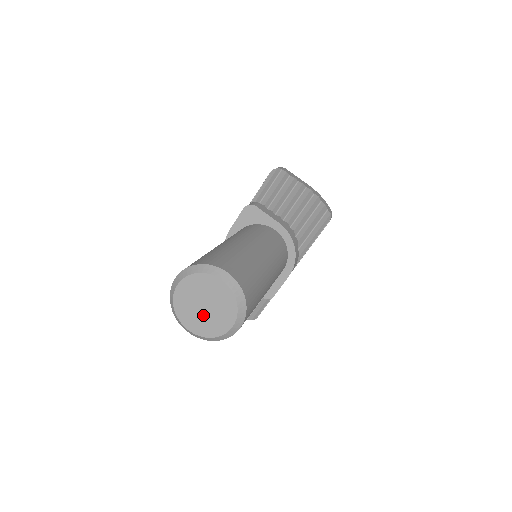
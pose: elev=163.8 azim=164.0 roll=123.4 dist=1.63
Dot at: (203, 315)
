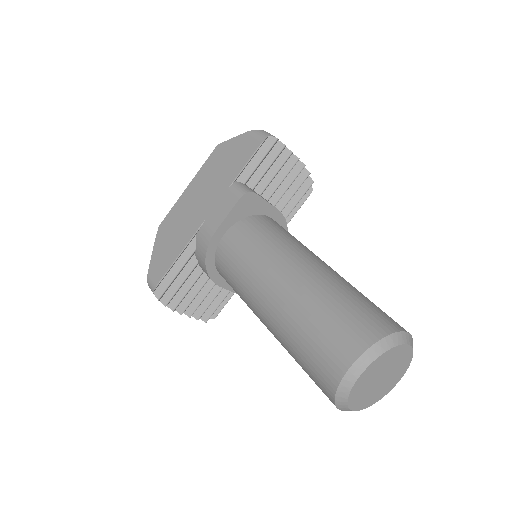
Dot at: (375, 388)
